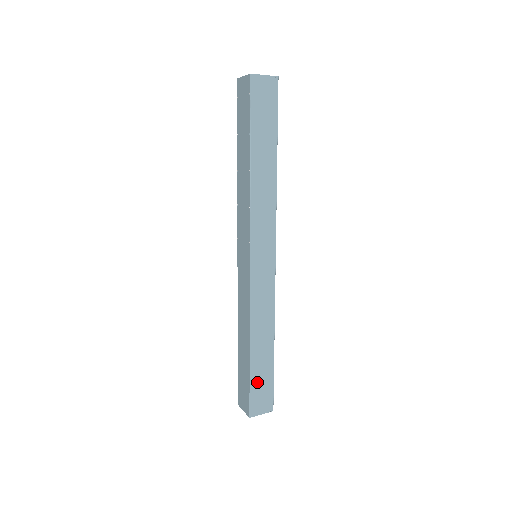
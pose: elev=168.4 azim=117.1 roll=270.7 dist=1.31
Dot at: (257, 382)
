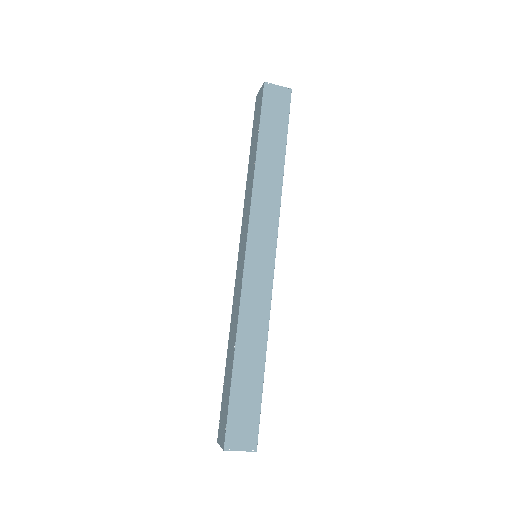
Dot at: (239, 403)
